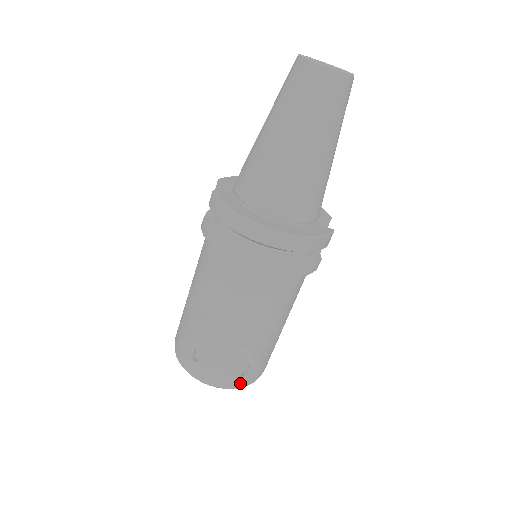
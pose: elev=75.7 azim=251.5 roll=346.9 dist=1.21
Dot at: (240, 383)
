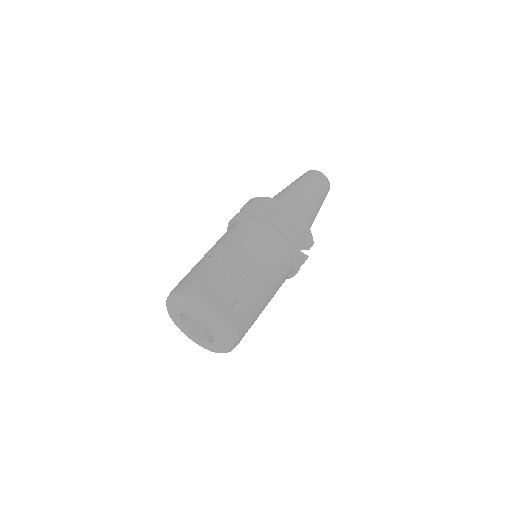
Dot at: (223, 313)
